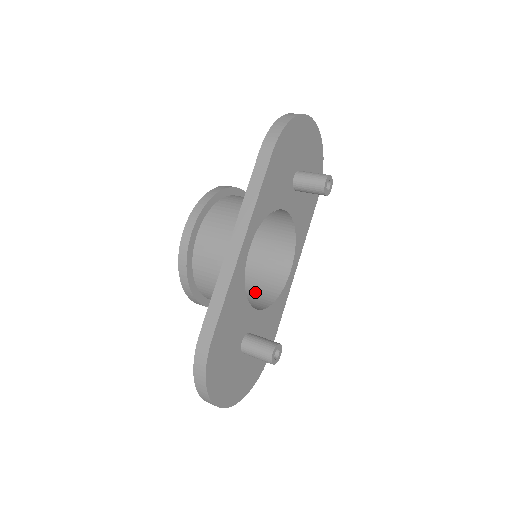
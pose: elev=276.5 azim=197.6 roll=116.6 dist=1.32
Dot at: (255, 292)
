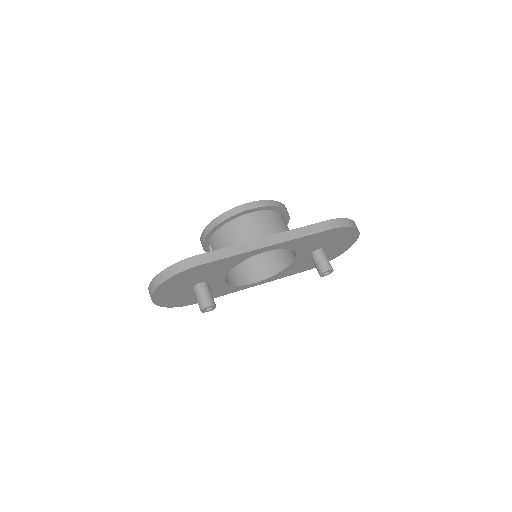
Dot at: occluded
